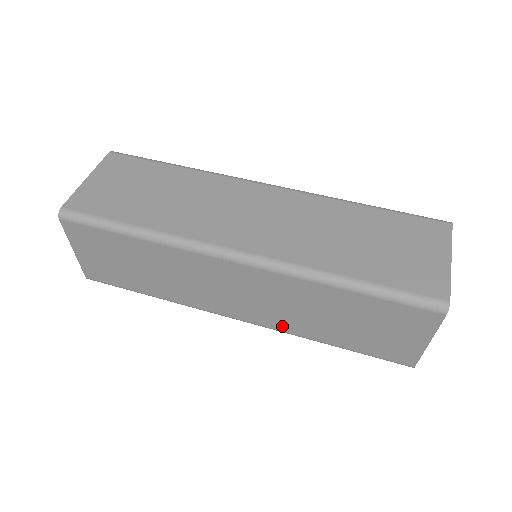
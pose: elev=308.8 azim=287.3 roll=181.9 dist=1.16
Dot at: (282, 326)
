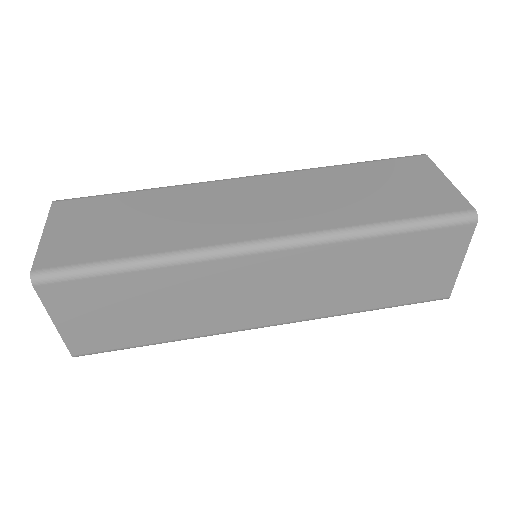
Dot at: (317, 311)
